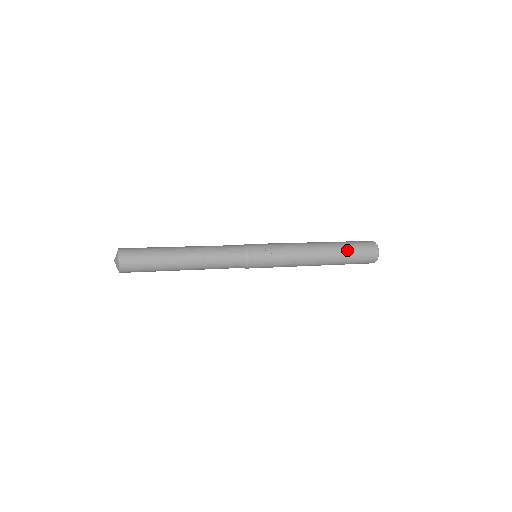
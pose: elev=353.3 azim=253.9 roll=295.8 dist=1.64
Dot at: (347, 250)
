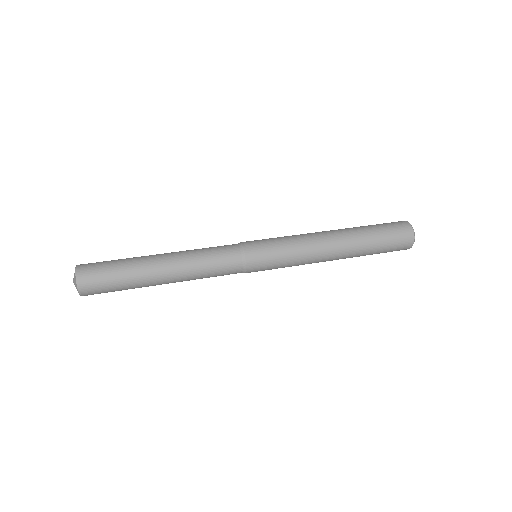
Dot at: (374, 242)
